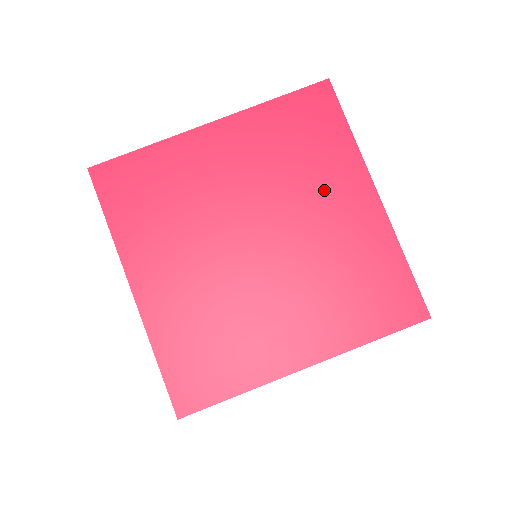
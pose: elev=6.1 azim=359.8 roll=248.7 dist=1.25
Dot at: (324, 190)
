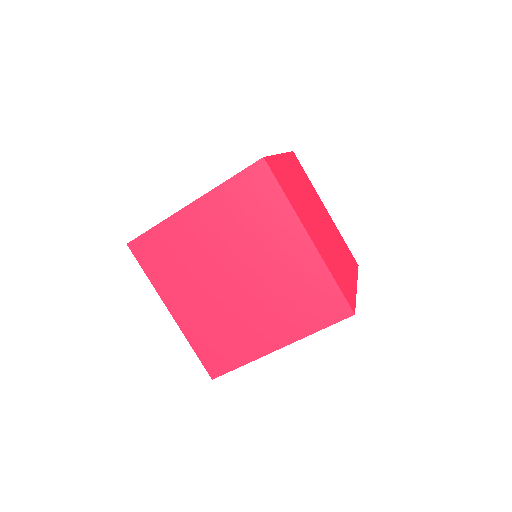
Dot at: (273, 239)
